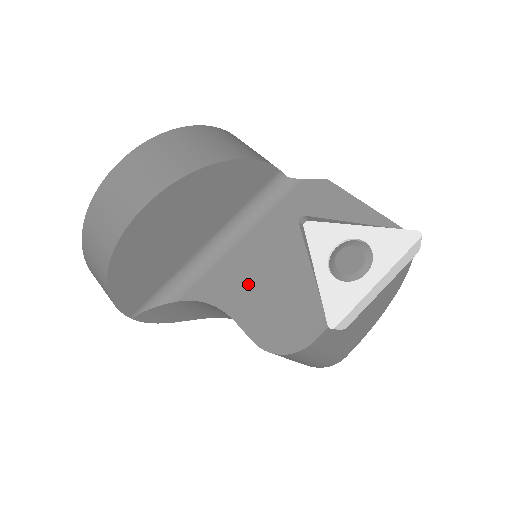
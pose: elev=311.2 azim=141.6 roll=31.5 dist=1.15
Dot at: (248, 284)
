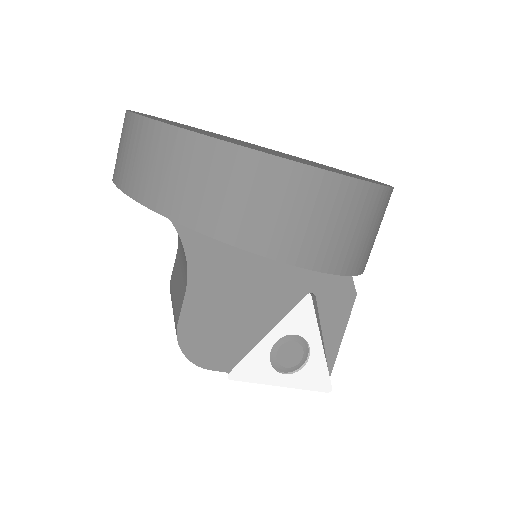
Dot at: (228, 284)
